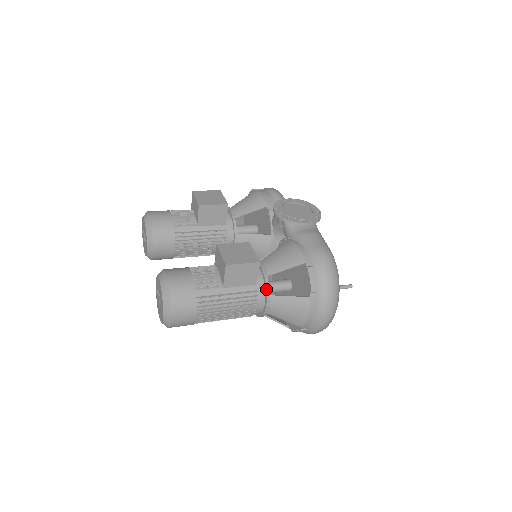
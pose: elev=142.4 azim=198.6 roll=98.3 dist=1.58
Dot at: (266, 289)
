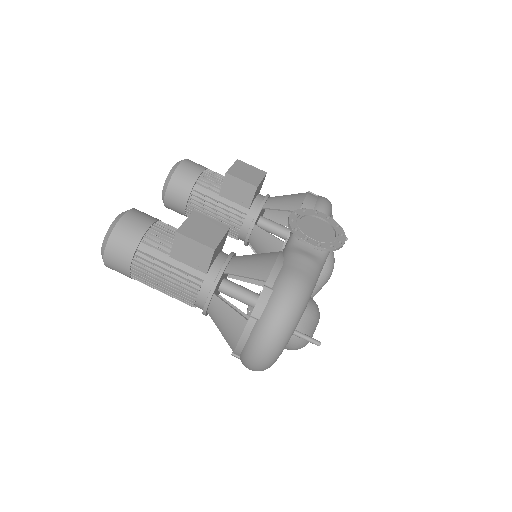
Dot at: (213, 284)
